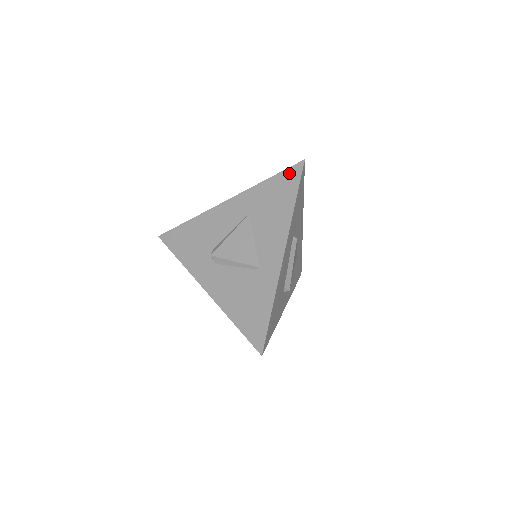
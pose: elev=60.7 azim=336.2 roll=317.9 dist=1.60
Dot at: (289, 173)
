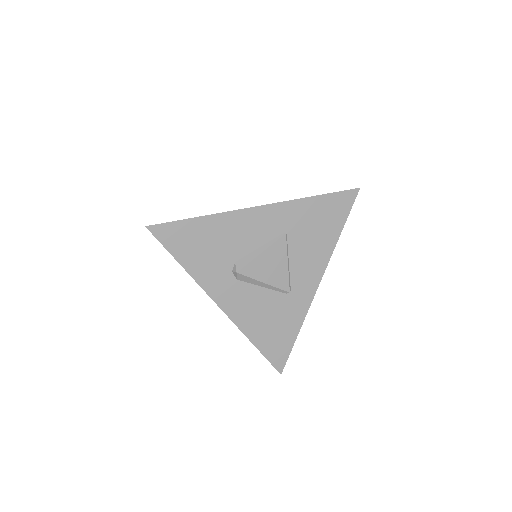
Dot at: (341, 198)
